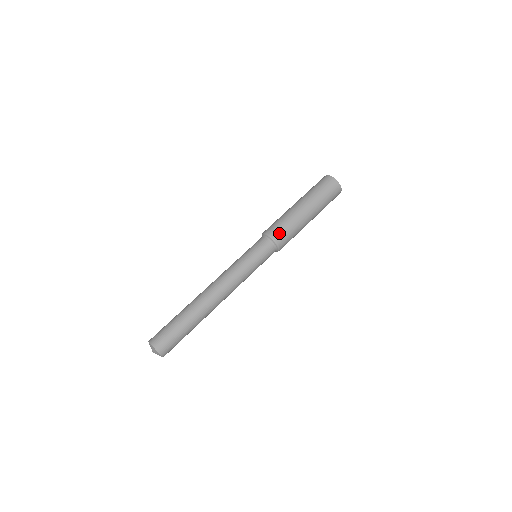
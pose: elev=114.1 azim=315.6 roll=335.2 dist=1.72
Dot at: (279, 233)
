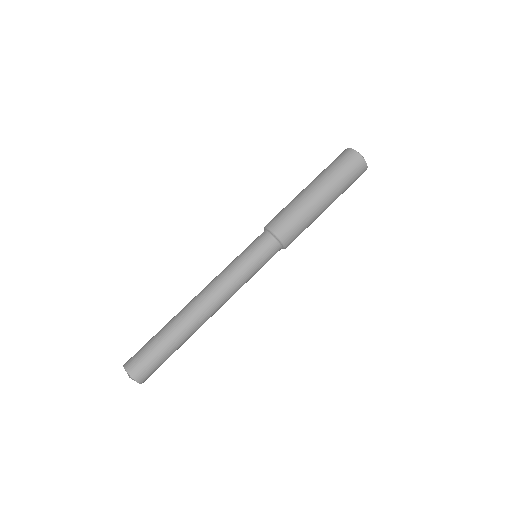
Dot at: (278, 222)
